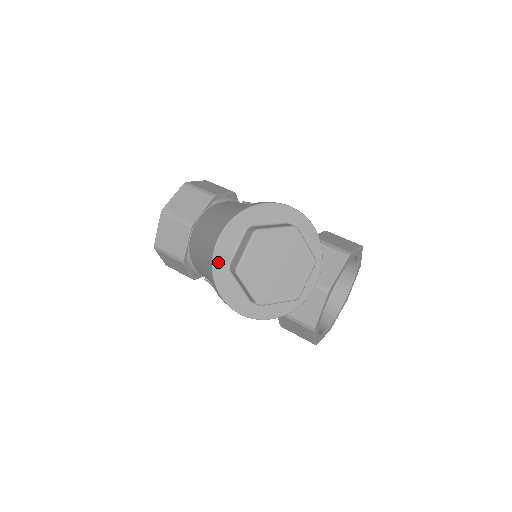
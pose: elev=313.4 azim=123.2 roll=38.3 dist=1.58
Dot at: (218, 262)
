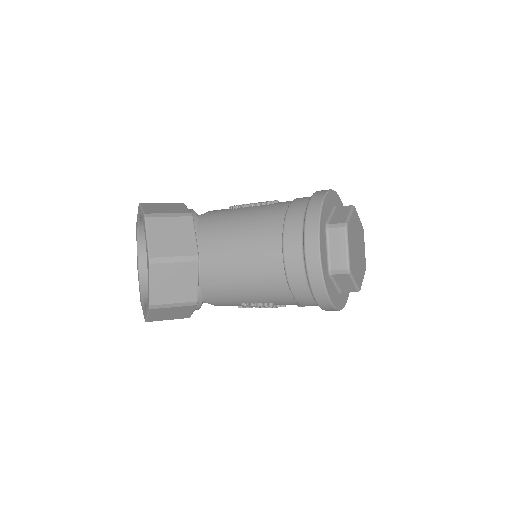
Dot at: (325, 273)
